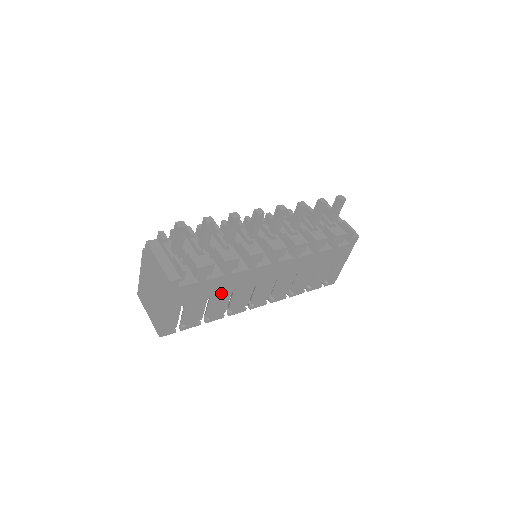
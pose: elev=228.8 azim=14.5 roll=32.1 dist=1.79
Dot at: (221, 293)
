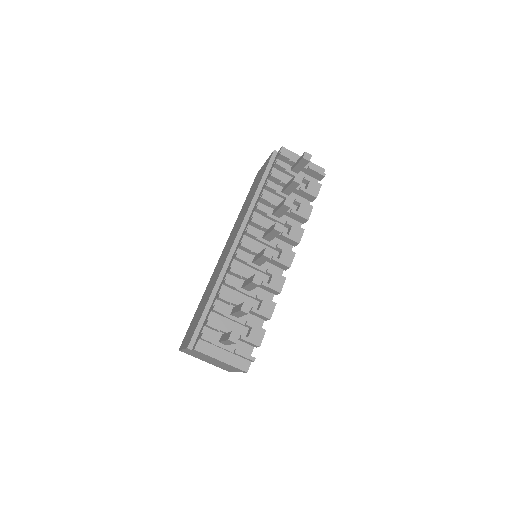
Dot at: occluded
